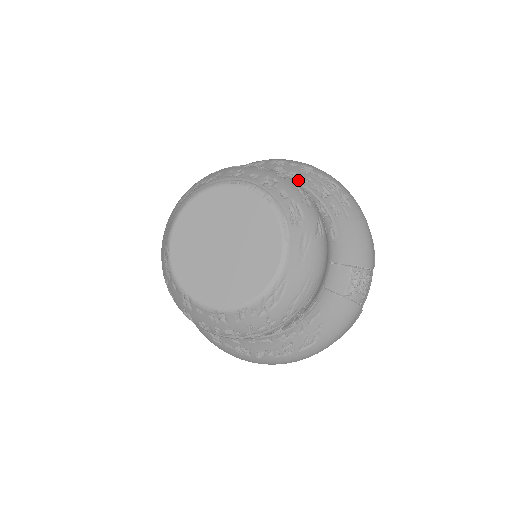
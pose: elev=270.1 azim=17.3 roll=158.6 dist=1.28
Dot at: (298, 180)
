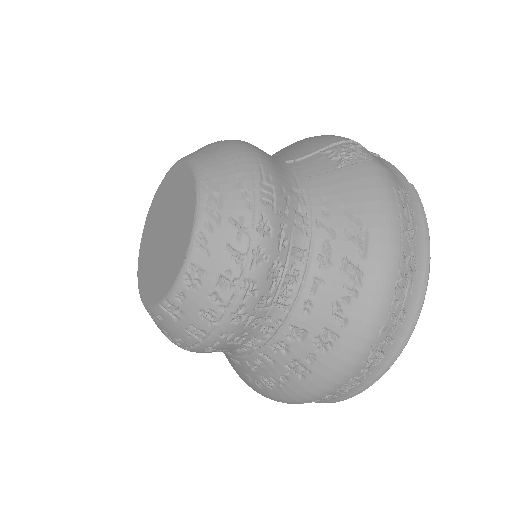
Dot at: occluded
